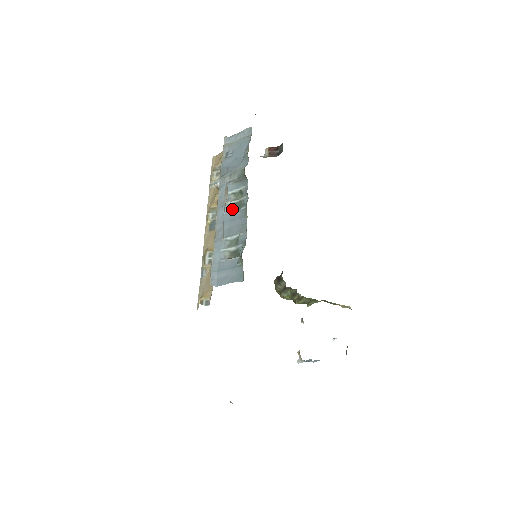
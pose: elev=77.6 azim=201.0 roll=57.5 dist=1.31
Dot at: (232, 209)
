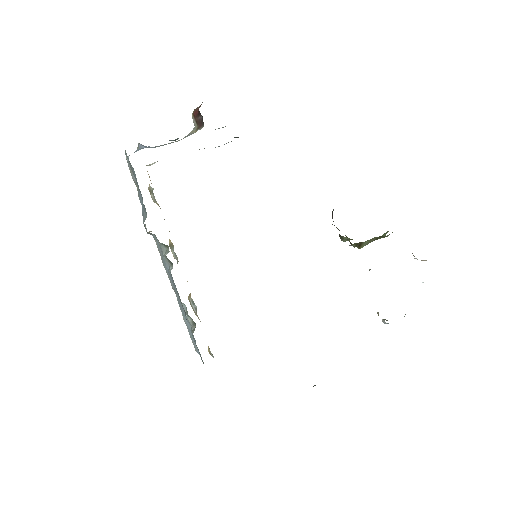
Dot at: (170, 264)
